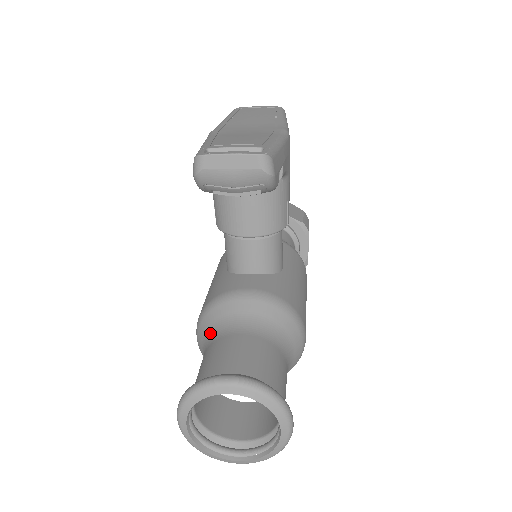
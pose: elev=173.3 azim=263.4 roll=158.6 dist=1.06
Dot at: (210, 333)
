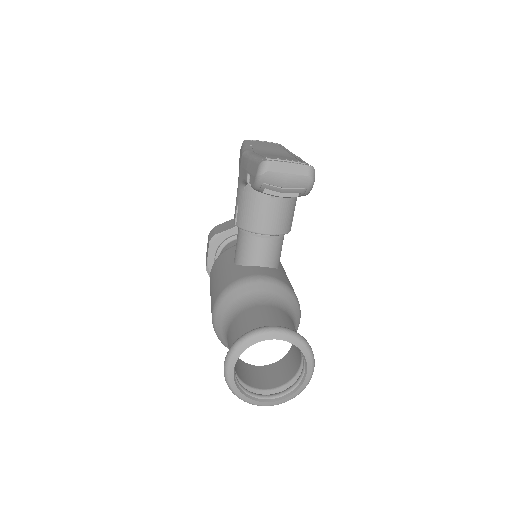
Dot at: (235, 307)
